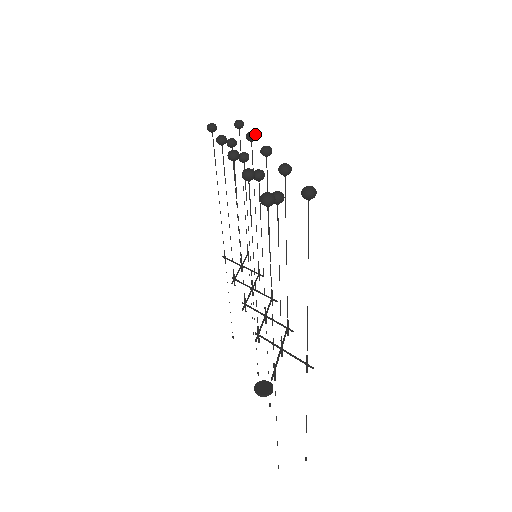
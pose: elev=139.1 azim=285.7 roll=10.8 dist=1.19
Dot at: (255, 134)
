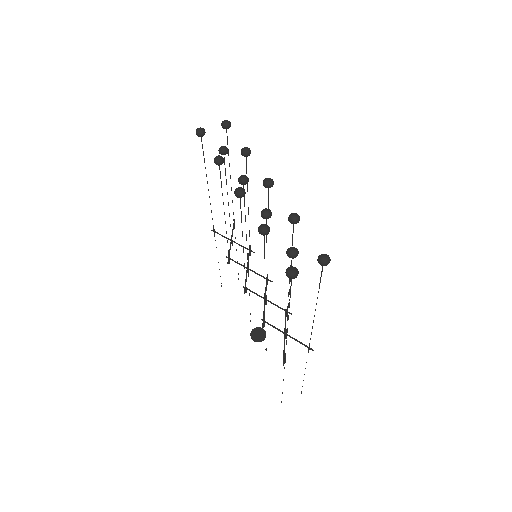
Dot at: (250, 151)
